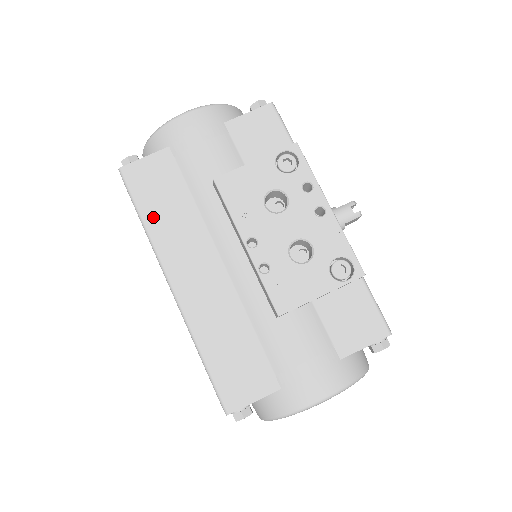
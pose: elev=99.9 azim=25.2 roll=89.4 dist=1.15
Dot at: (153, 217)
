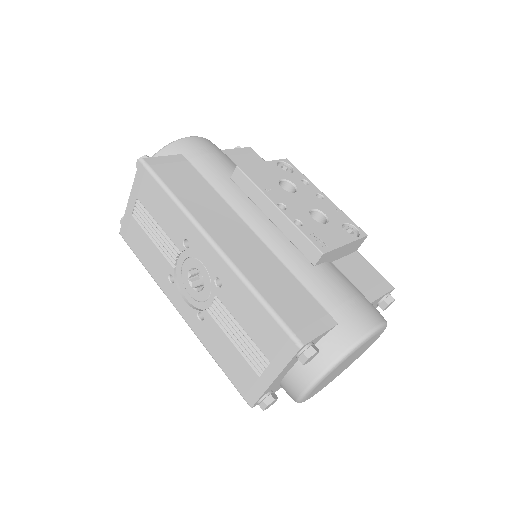
Dot at: (182, 193)
